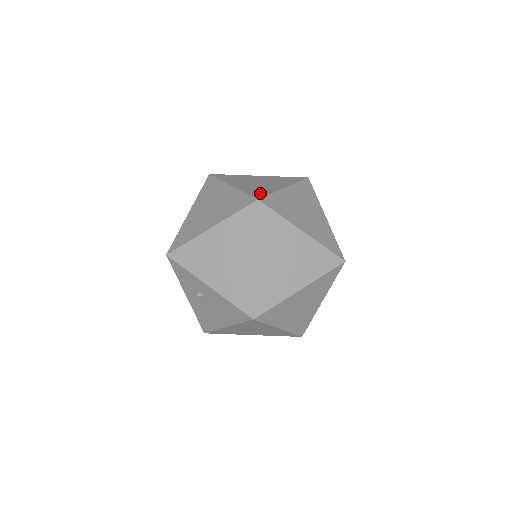
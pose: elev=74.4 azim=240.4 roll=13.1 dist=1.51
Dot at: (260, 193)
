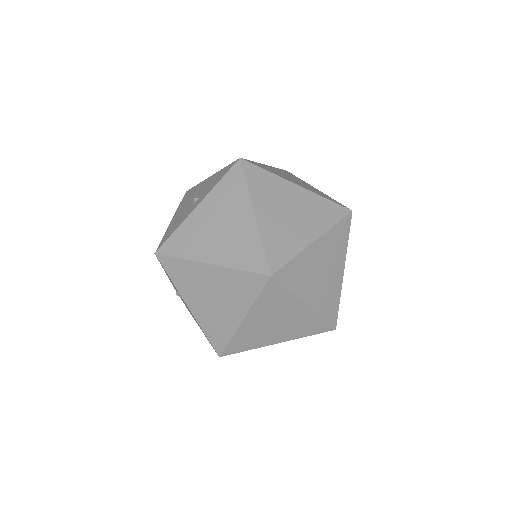
Dot at: (280, 254)
